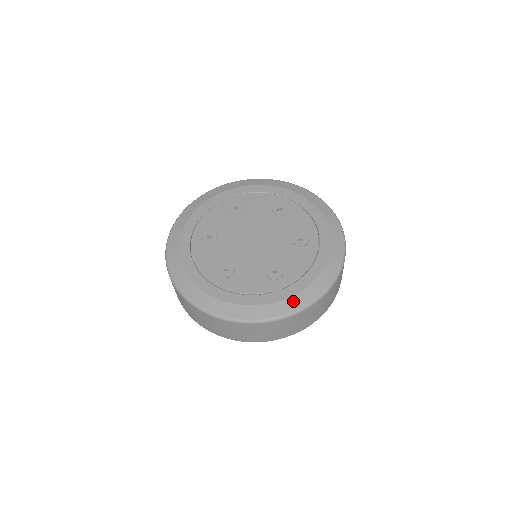
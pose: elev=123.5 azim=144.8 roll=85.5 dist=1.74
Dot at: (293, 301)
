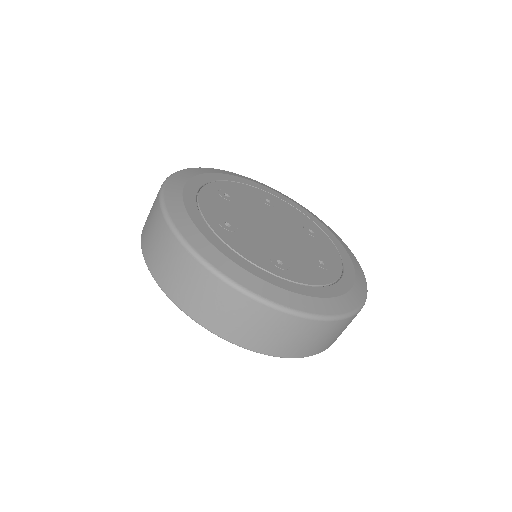
Dot at: (358, 289)
